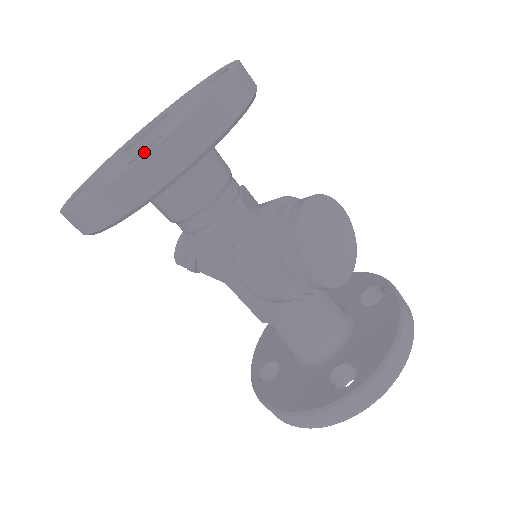
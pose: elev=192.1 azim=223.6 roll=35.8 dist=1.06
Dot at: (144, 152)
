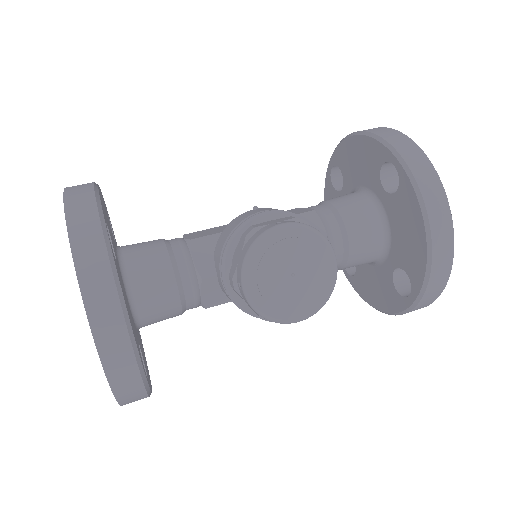
Dot at: occluded
